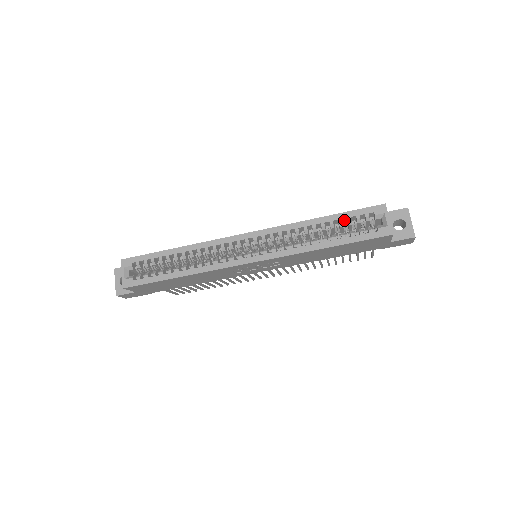
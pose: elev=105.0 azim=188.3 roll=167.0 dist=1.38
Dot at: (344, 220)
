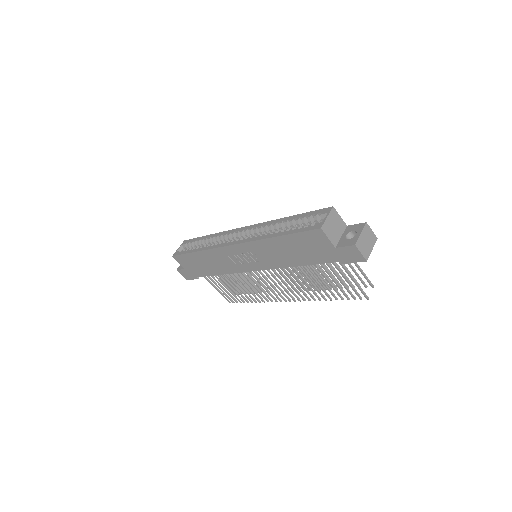
Dot at: occluded
